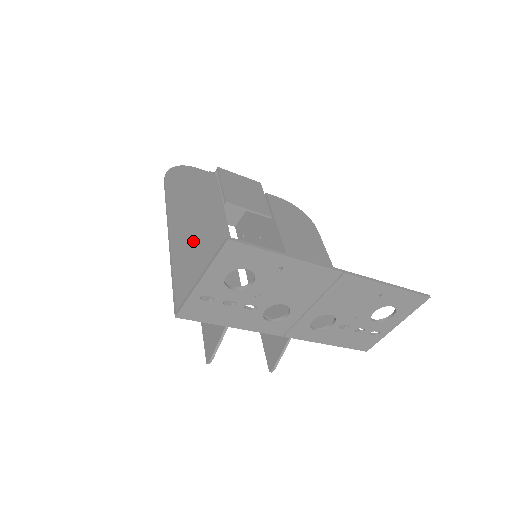
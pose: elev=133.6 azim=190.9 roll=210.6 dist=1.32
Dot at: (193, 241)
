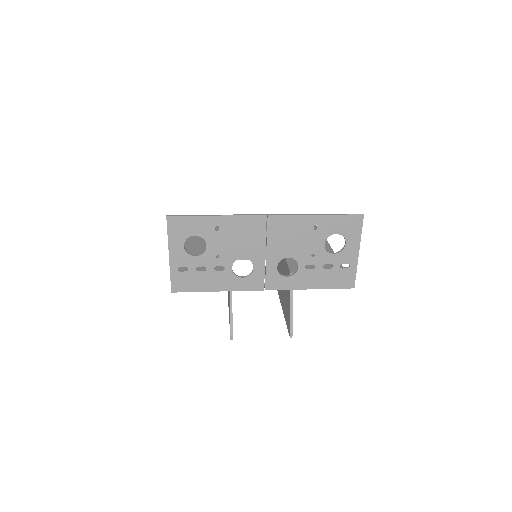
Dot at: occluded
